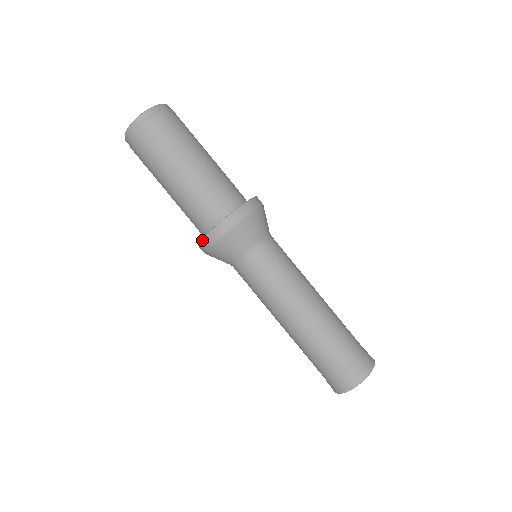
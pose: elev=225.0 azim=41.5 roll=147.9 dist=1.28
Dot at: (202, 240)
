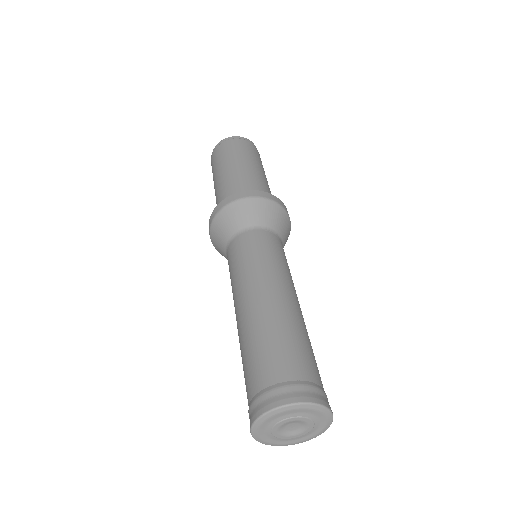
Dot at: occluded
